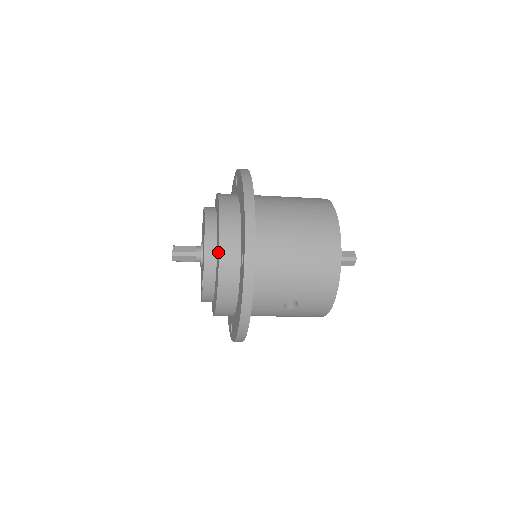
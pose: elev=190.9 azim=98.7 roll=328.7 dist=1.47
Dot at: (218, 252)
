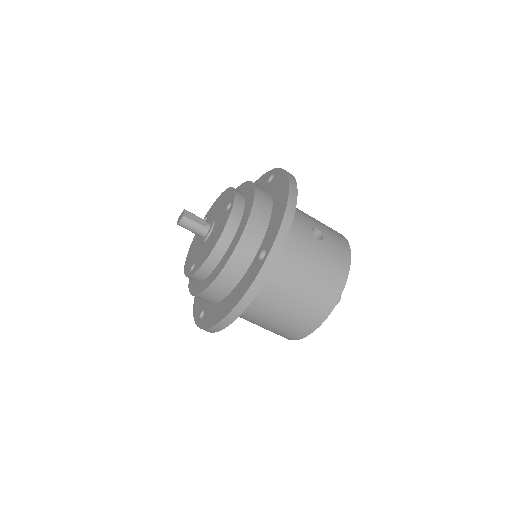
Dot at: (243, 188)
